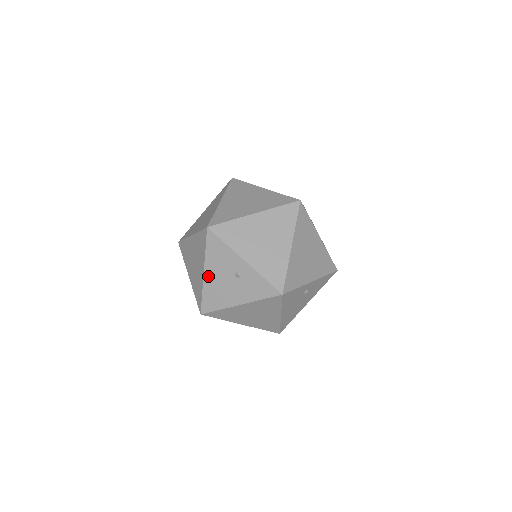
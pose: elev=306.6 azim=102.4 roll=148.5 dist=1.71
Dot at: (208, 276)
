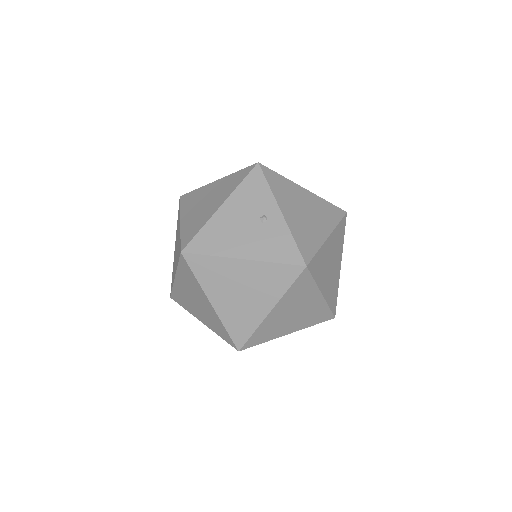
Dot at: occluded
